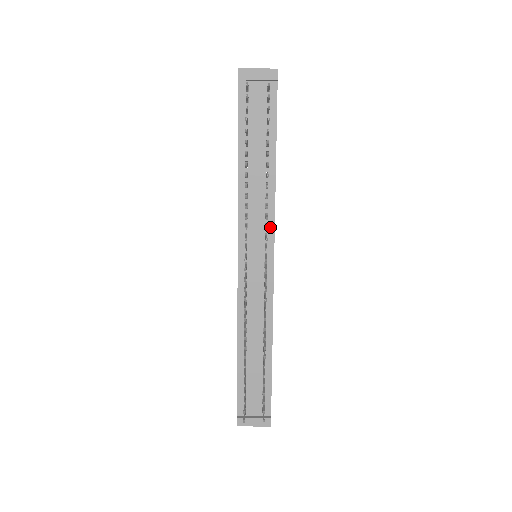
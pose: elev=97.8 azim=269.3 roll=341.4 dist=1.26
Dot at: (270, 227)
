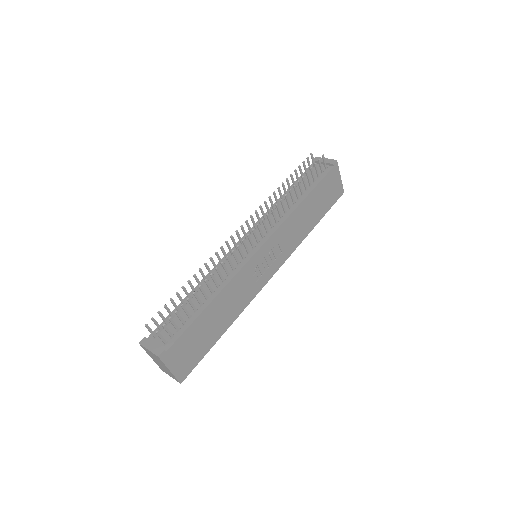
Dot at: (274, 229)
